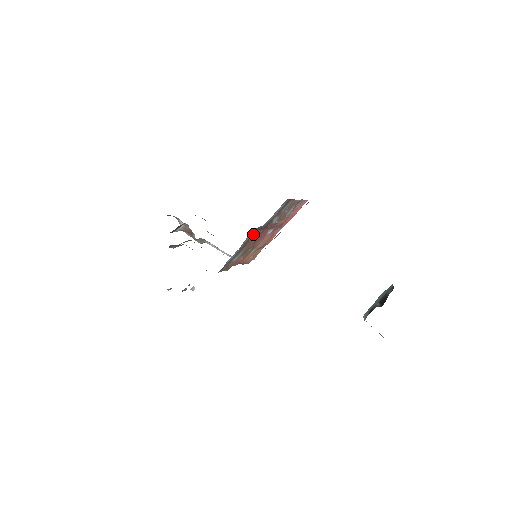
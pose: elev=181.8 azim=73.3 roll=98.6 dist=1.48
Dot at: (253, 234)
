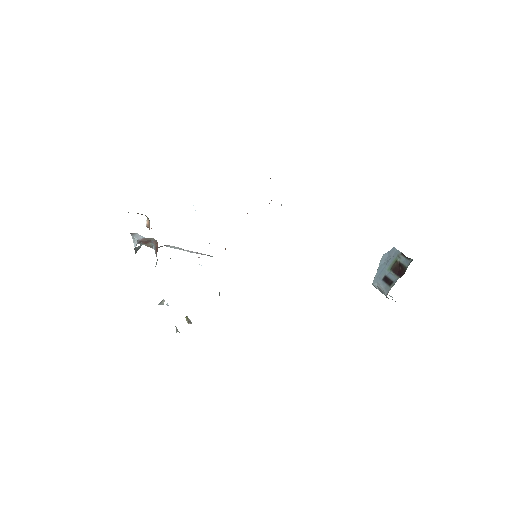
Dot at: occluded
